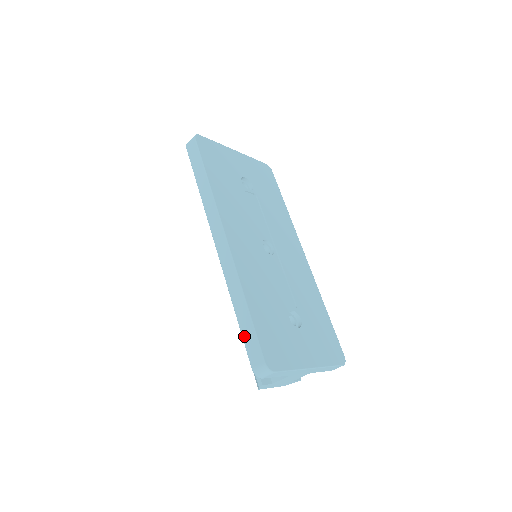
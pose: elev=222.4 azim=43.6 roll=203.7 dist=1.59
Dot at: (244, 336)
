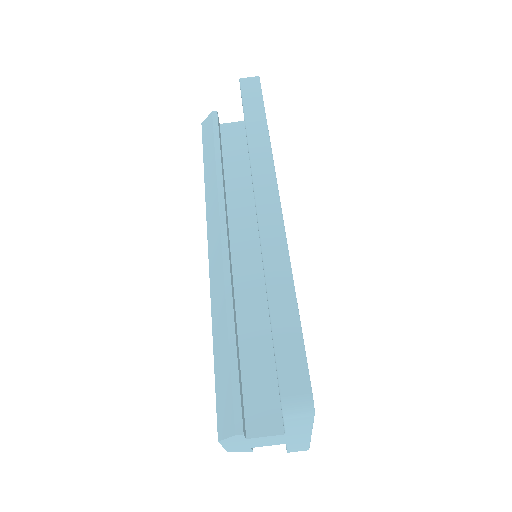
Dot at: (279, 341)
